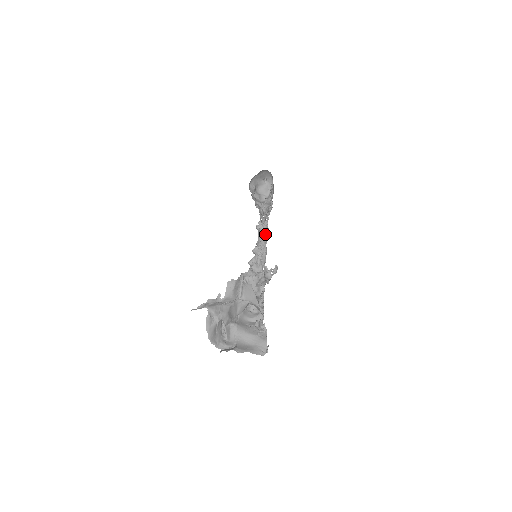
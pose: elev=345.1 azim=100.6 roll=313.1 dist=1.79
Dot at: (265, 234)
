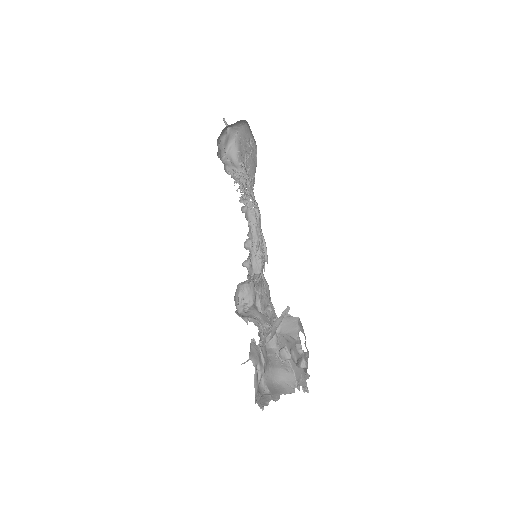
Dot at: (252, 218)
